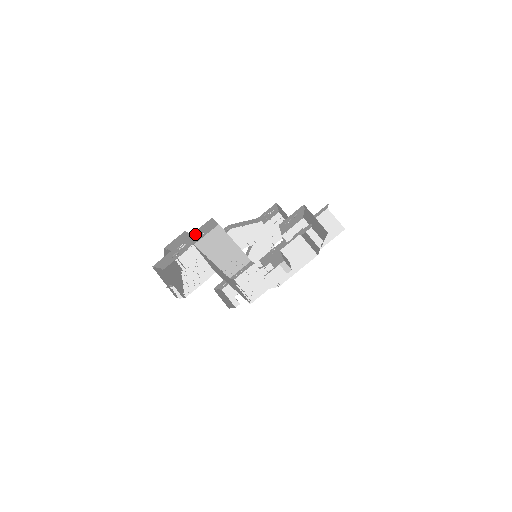
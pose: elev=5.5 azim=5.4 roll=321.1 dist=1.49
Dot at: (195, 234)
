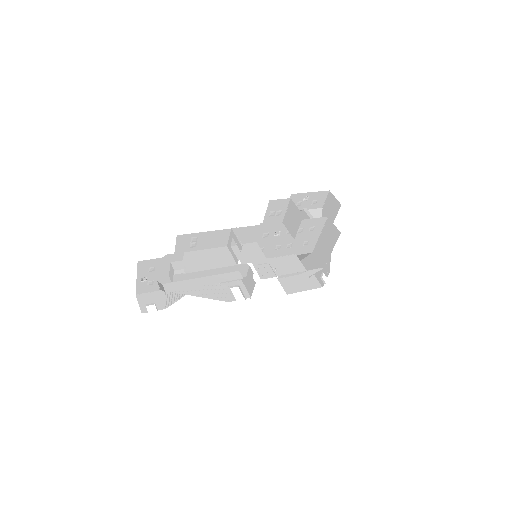
Dot at: (143, 271)
